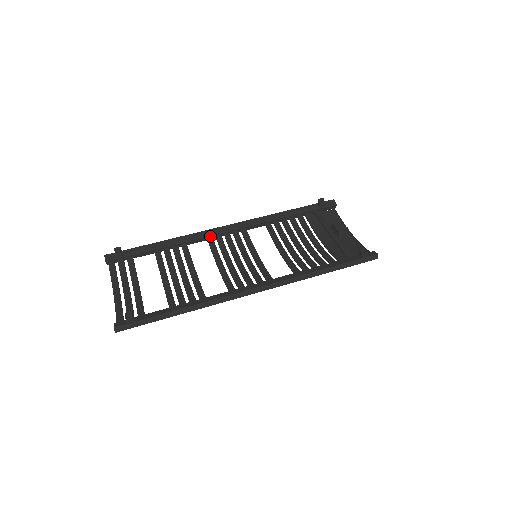
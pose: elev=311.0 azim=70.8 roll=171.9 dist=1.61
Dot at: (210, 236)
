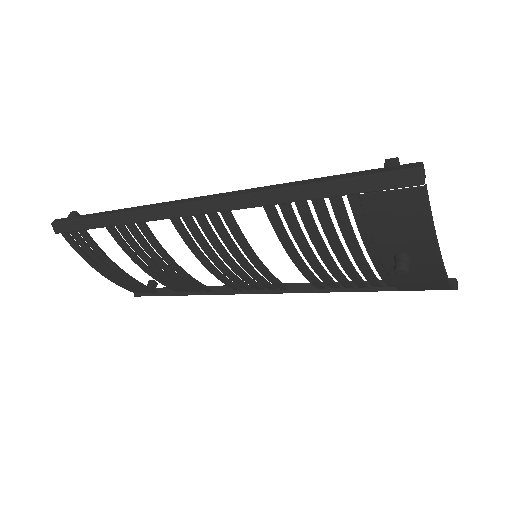
Dot at: occluded
